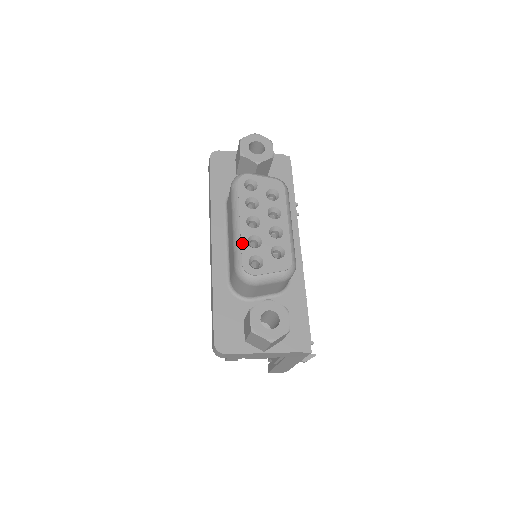
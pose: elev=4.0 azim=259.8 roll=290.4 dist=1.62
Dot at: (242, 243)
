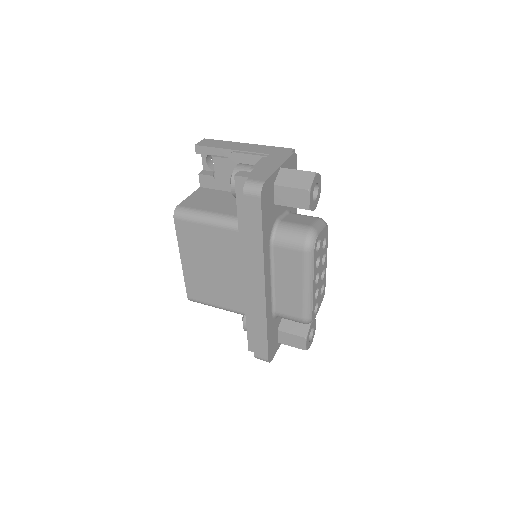
Dot at: (313, 302)
